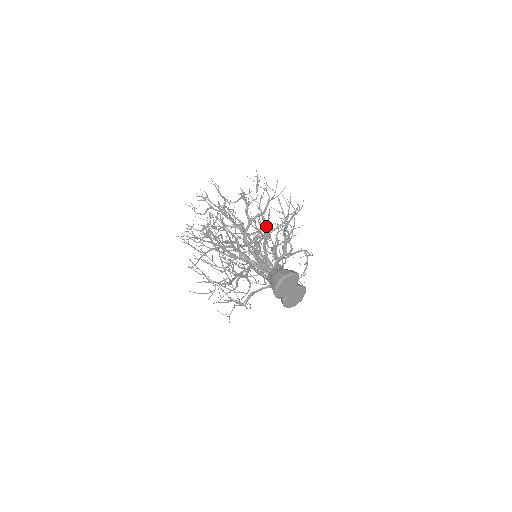
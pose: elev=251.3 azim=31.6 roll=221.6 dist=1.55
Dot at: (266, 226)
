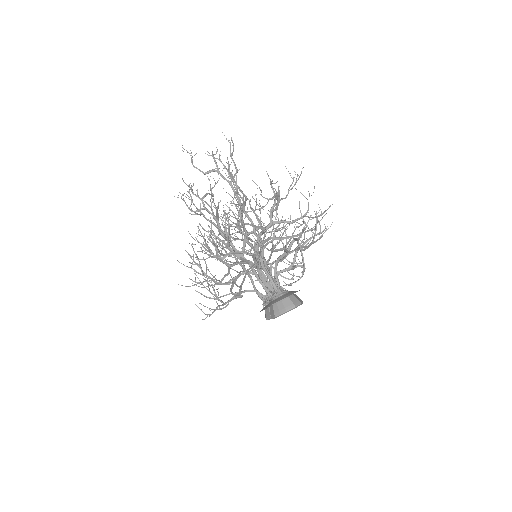
Dot at: (293, 242)
